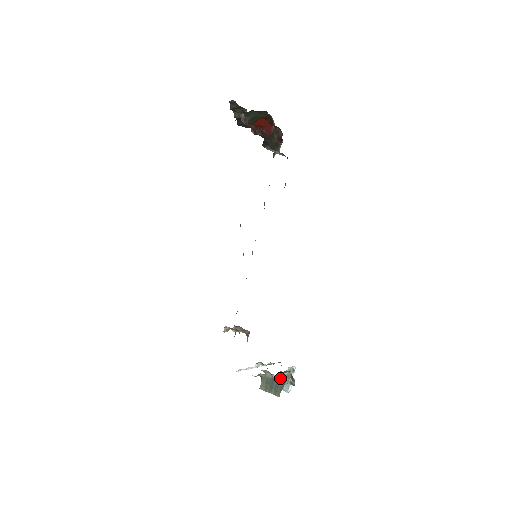
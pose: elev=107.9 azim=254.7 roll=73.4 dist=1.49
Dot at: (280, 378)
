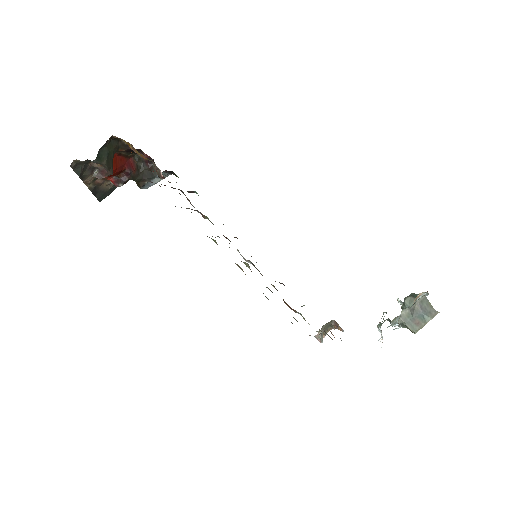
Dot at: occluded
